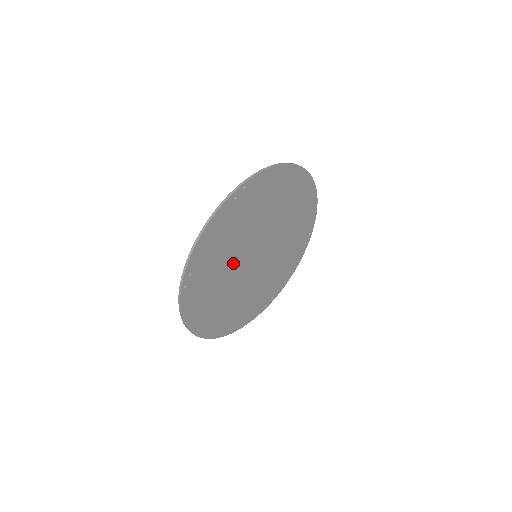
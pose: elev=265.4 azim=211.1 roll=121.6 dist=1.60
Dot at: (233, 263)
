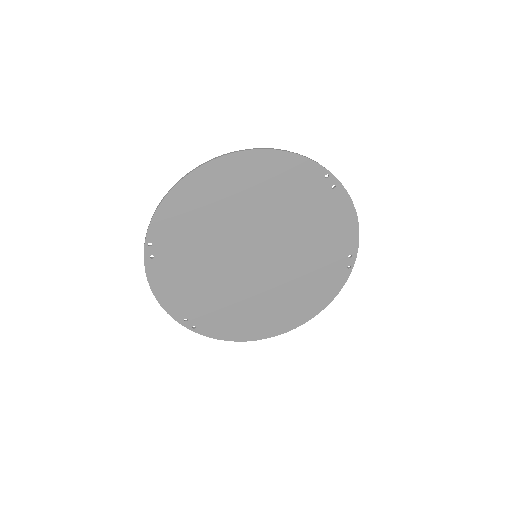
Dot at: (229, 282)
